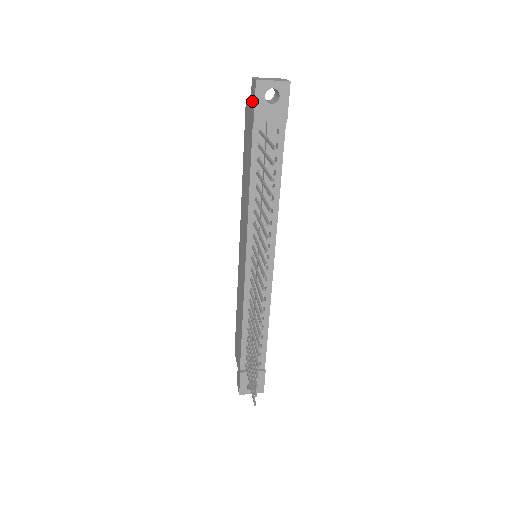
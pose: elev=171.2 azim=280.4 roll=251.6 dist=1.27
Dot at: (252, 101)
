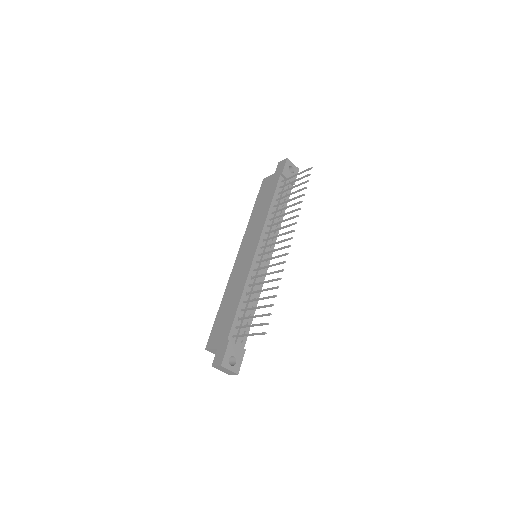
Dot at: (279, 169)
